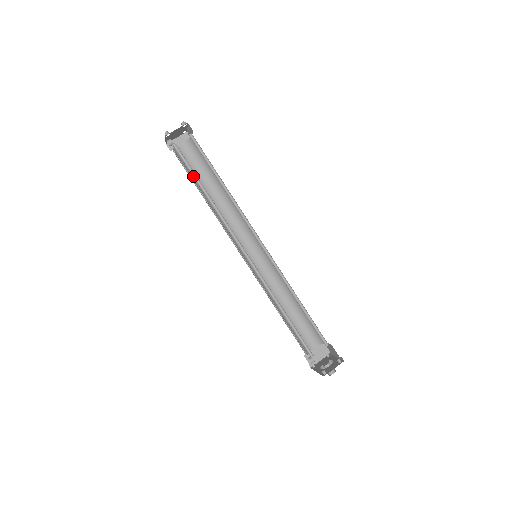
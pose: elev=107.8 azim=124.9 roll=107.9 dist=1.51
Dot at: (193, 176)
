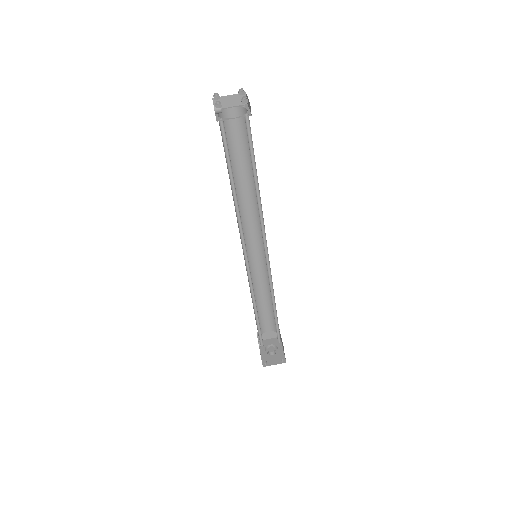
Dot at: (228, 164)
